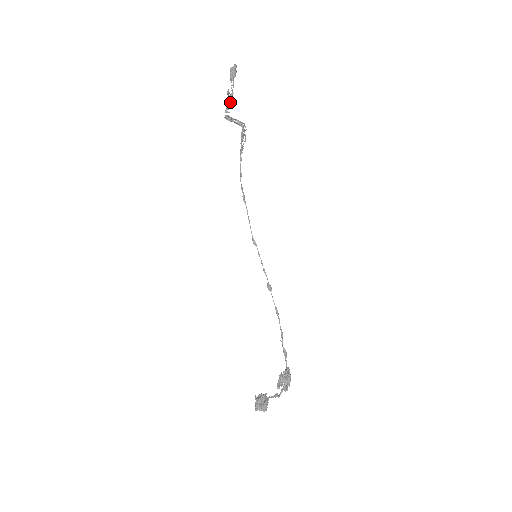
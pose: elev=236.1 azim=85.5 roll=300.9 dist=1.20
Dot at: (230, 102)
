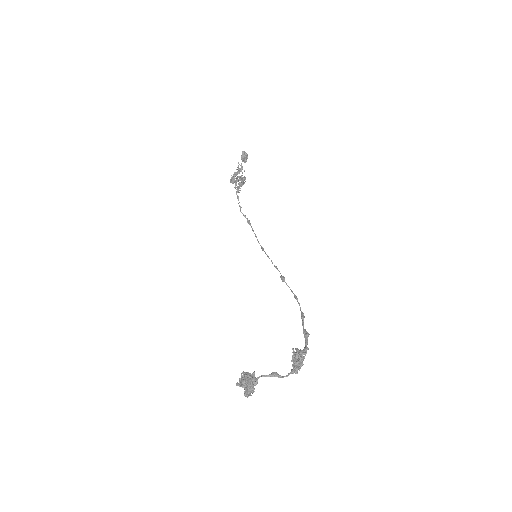
Dot at: (237, 173)
